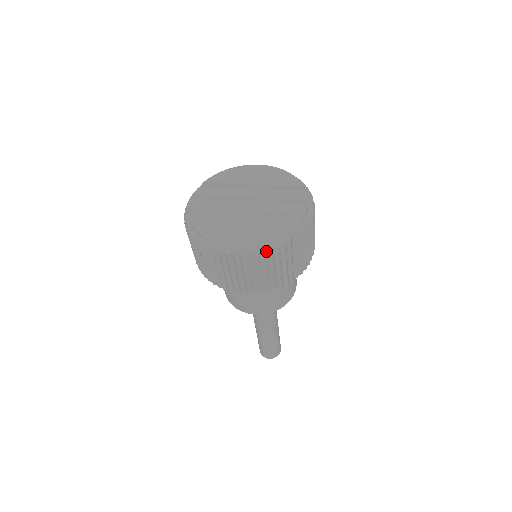
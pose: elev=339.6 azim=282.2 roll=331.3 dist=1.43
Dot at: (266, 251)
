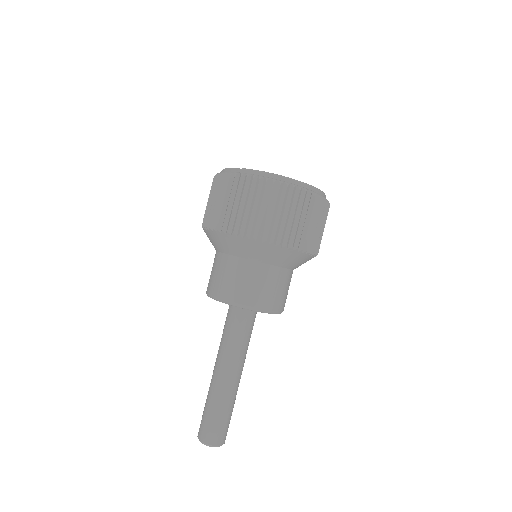
Dot at: (322, 198)
